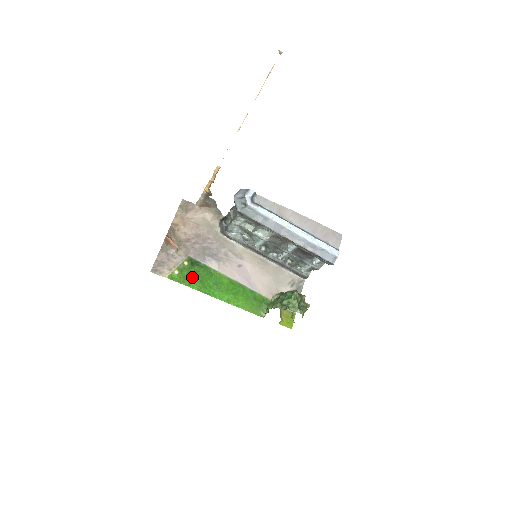
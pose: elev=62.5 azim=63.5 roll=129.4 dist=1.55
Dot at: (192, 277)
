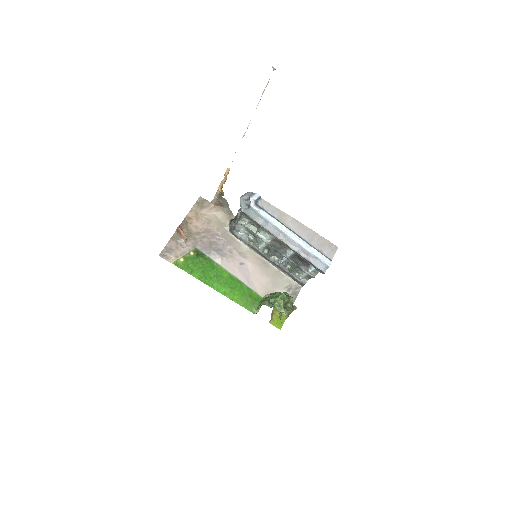
Dot at: (195, 266)
